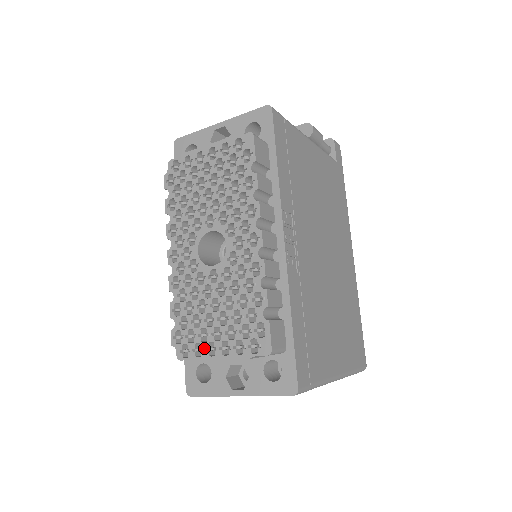
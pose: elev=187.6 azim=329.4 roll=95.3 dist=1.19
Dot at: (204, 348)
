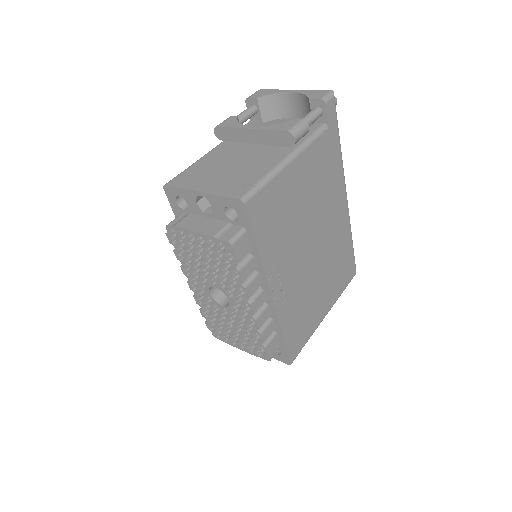
Dot at: (229, 340)
